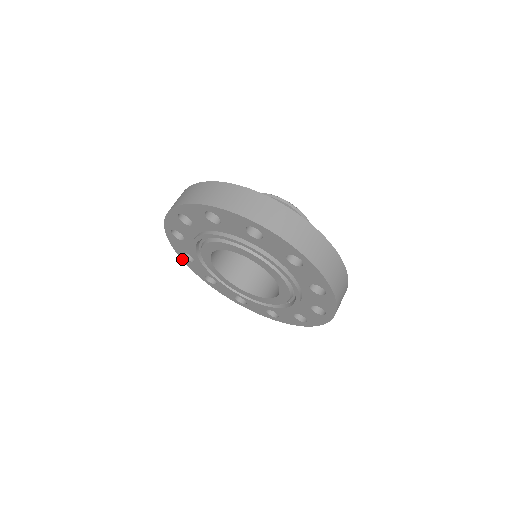
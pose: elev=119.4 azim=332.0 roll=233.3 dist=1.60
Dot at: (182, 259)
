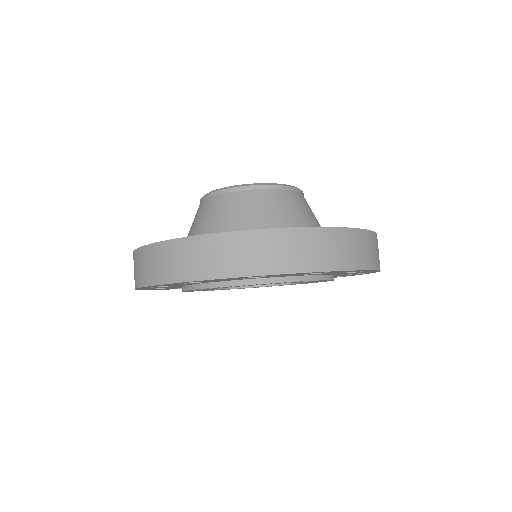
Dot at: occluded
